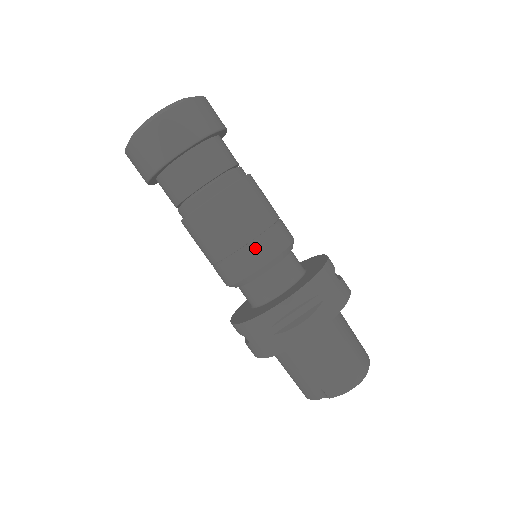
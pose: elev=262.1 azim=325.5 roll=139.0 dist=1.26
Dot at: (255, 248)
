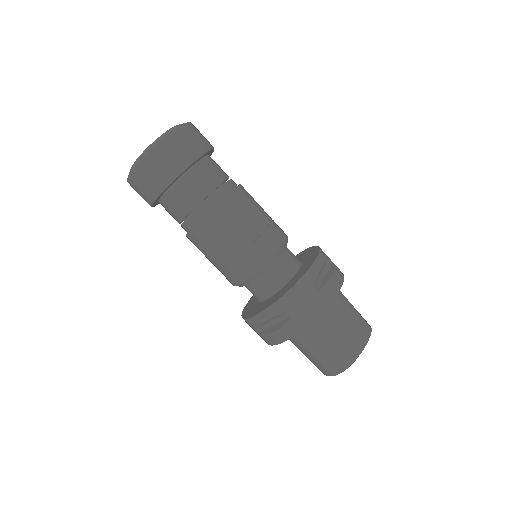
Dot at: (234, 268)
